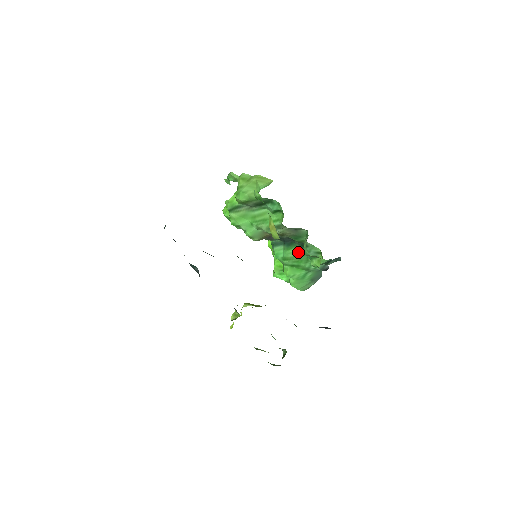
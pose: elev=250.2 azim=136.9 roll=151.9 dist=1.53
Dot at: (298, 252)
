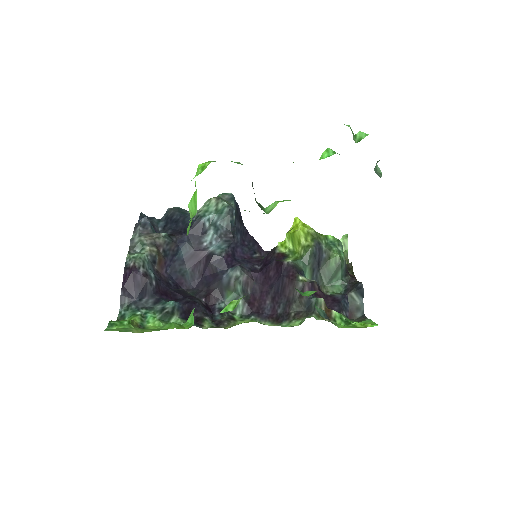
Dot at: occluded
